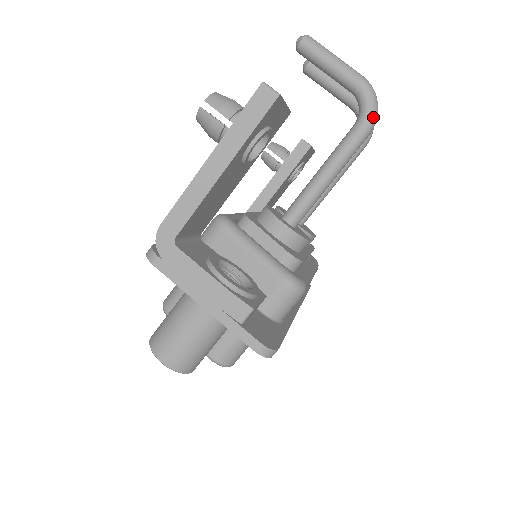
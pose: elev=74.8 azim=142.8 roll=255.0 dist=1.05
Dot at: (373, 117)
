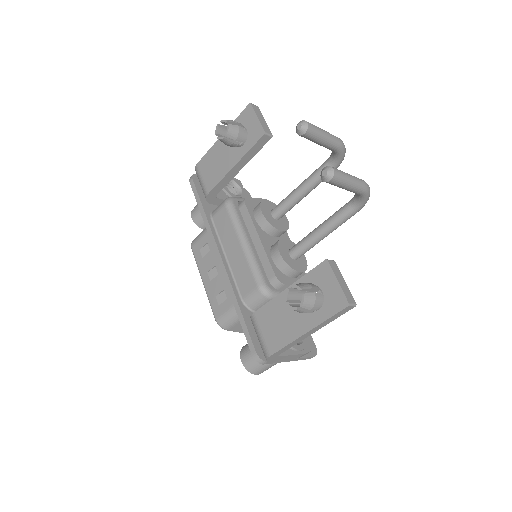
Dot at: occluded
